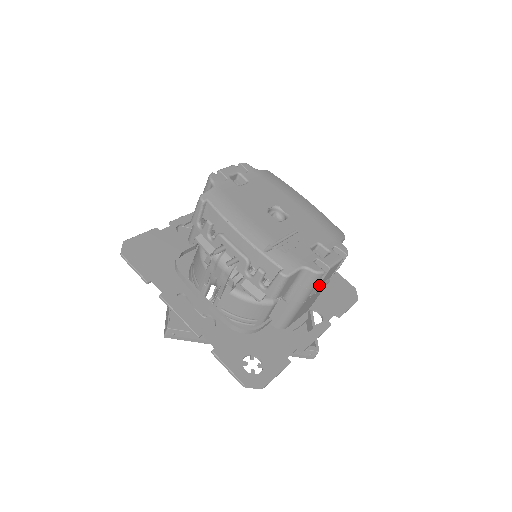
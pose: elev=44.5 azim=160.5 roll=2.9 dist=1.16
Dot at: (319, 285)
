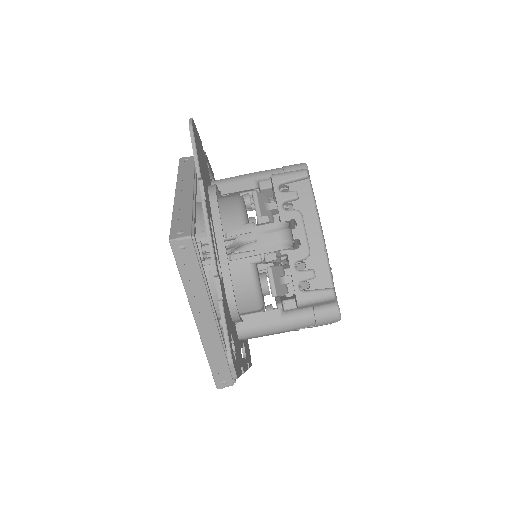
Dot at: occluded
